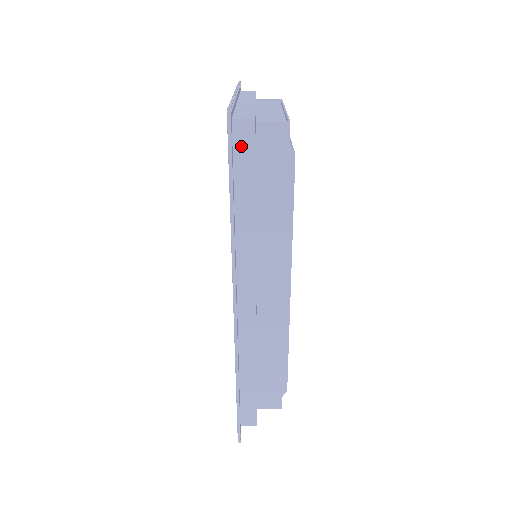
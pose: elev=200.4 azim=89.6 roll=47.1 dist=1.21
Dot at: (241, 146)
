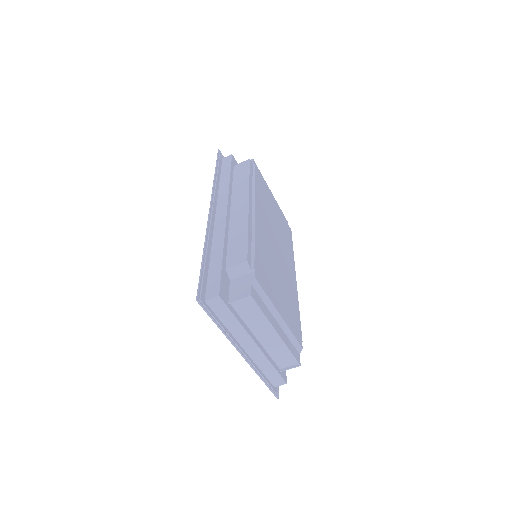
Dot at: (225, 163)
